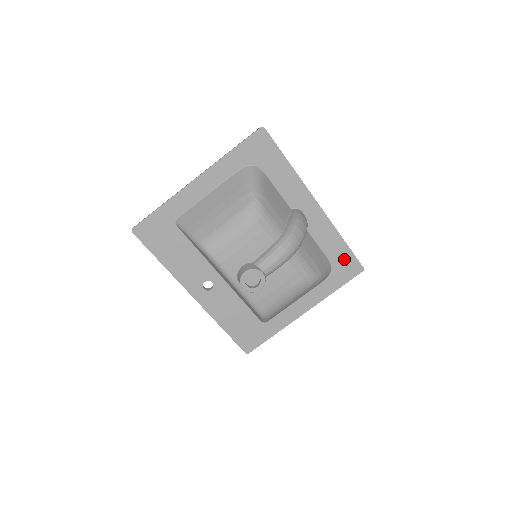
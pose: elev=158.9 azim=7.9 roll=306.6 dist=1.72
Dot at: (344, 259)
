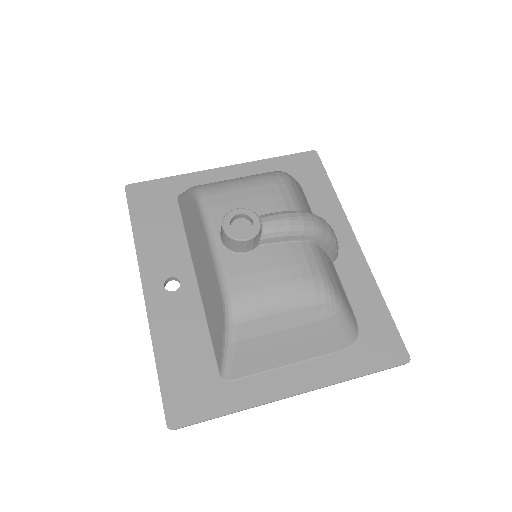
Dot at: (381, 330)
